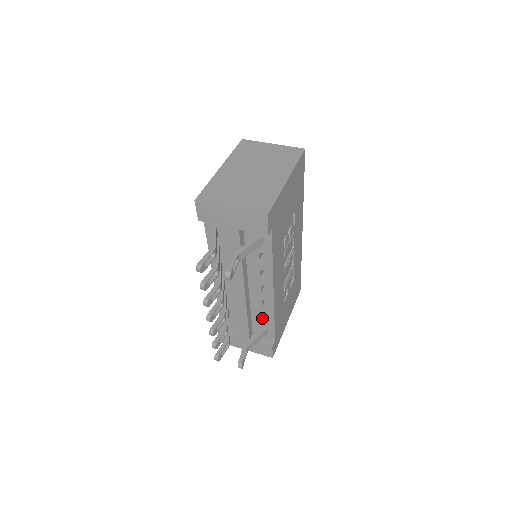
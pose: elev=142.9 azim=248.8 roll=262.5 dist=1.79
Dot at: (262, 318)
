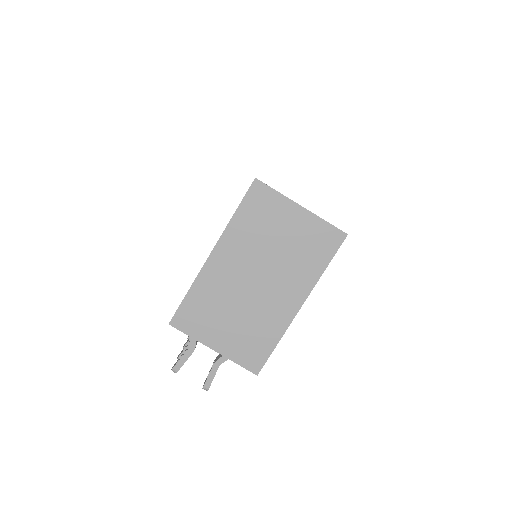
Dot at: occluded
